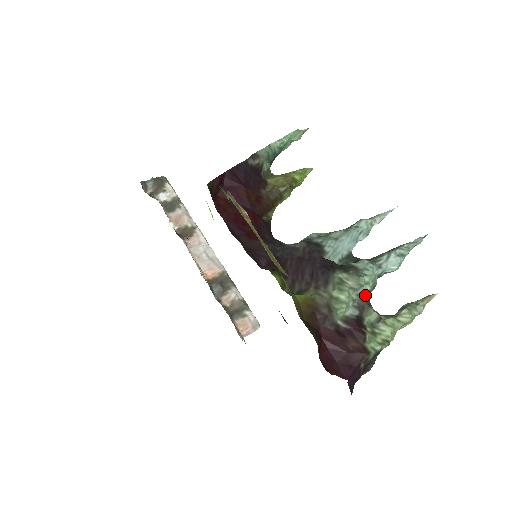
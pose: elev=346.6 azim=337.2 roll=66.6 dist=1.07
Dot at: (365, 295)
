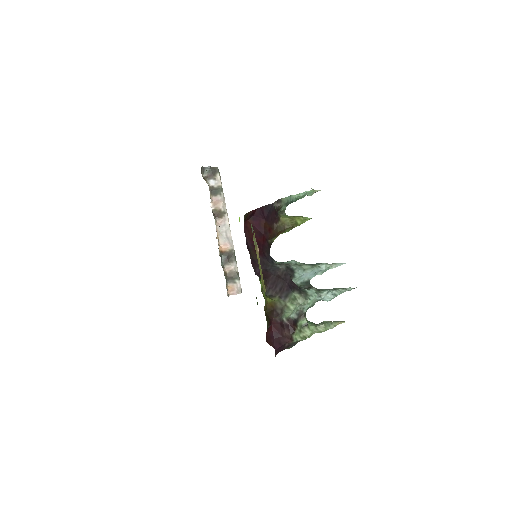
Dot at: (305, 309)
